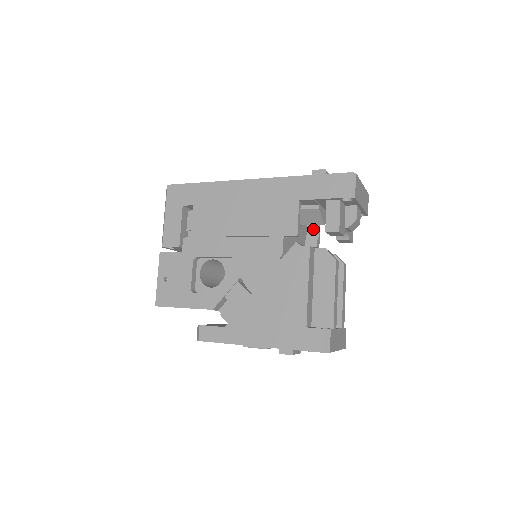
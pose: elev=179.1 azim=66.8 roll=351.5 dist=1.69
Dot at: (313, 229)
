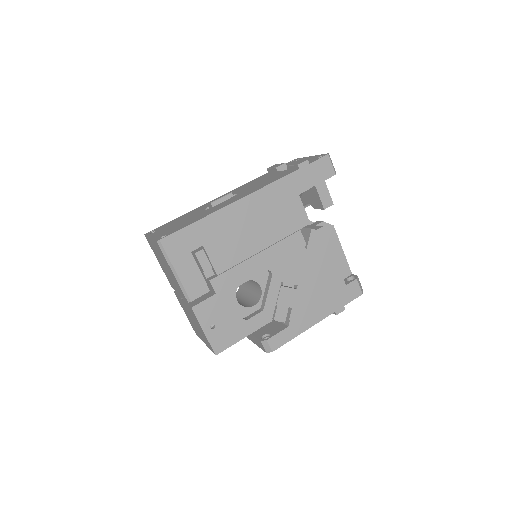
Dot at: occluded
